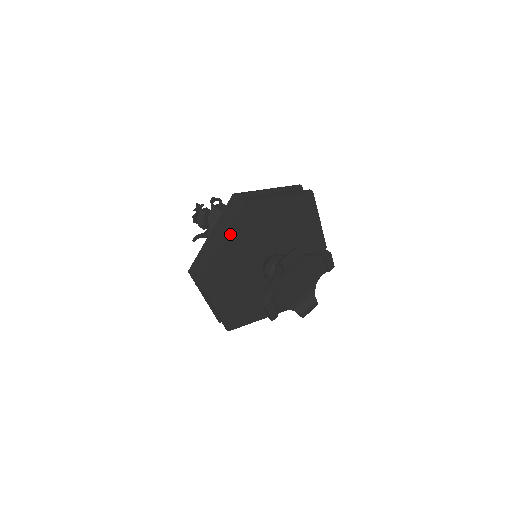
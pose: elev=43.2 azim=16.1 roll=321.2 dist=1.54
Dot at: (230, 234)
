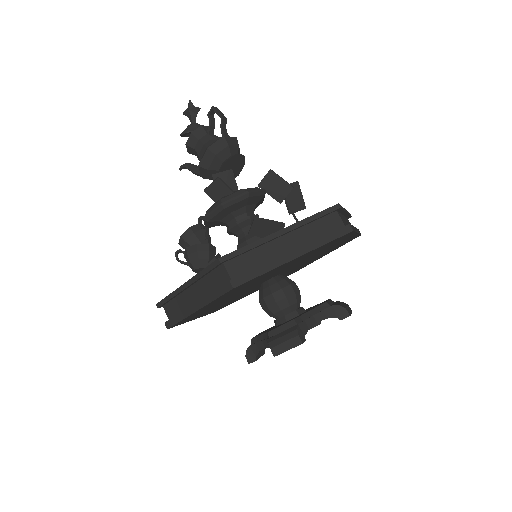
Dot at: (209, 304)
